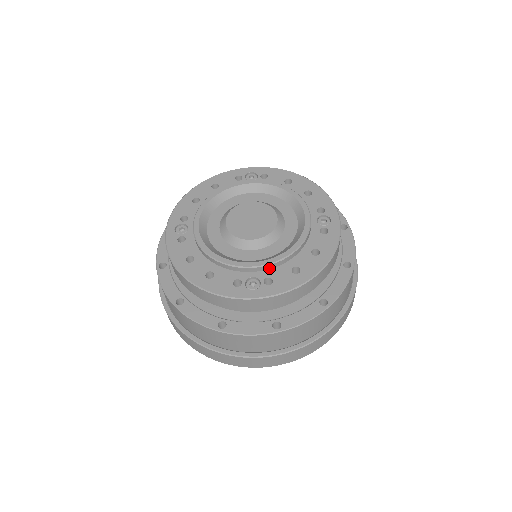
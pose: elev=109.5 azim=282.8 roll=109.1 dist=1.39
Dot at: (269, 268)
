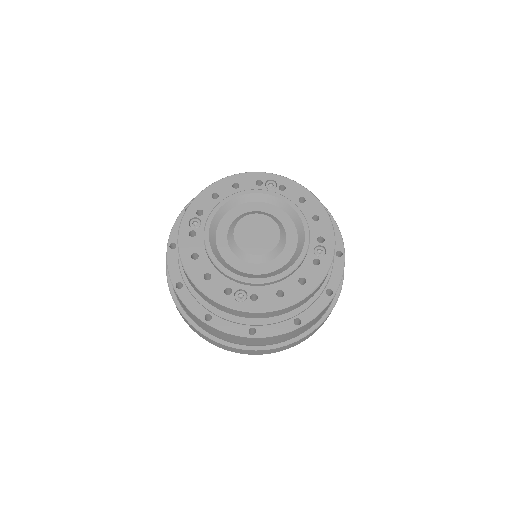
Dot at: (258, 285)
